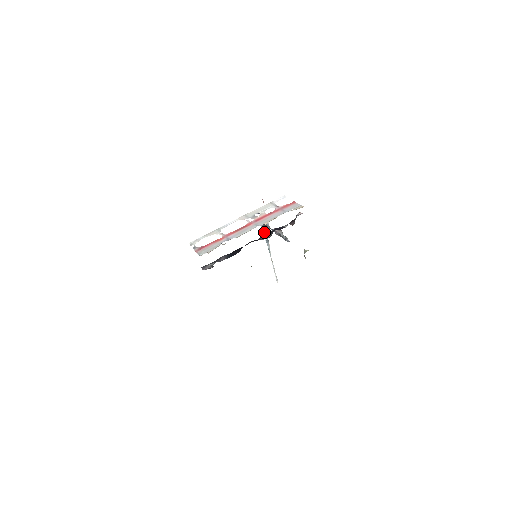
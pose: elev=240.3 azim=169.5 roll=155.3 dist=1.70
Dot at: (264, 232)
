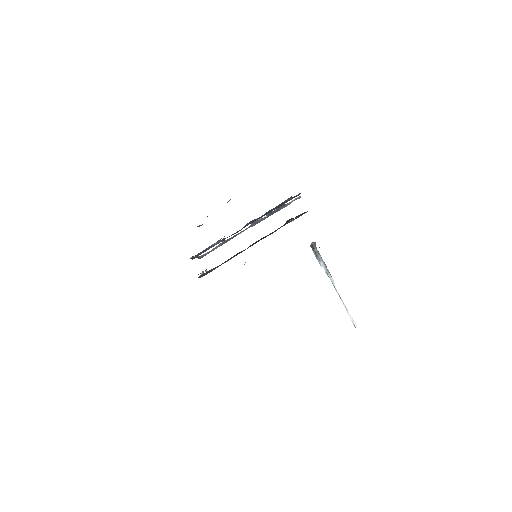
Dot at: (320, 261)
